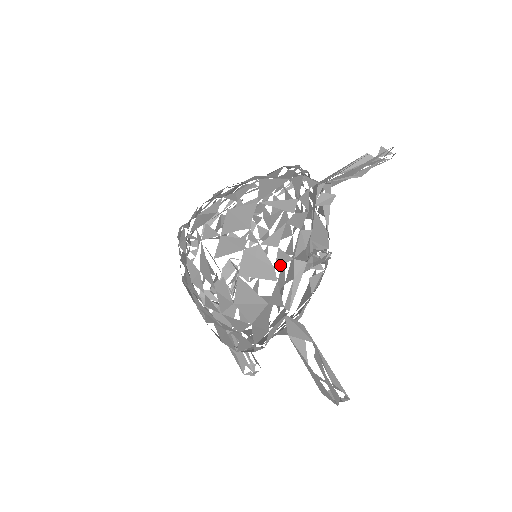
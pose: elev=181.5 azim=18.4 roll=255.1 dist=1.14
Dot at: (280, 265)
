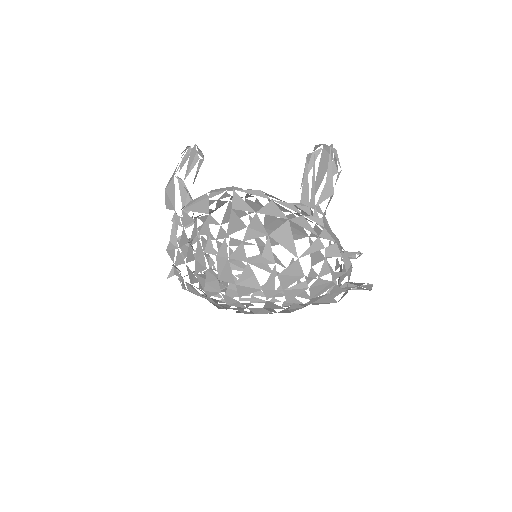
Dot at: occluded
